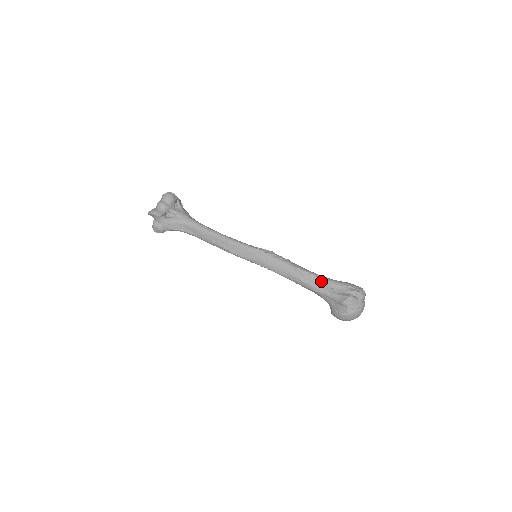
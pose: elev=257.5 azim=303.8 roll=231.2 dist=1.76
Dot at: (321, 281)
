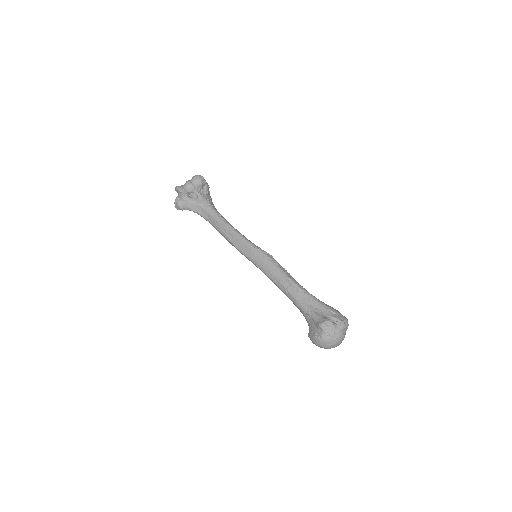
Dot at: (307, 298)
